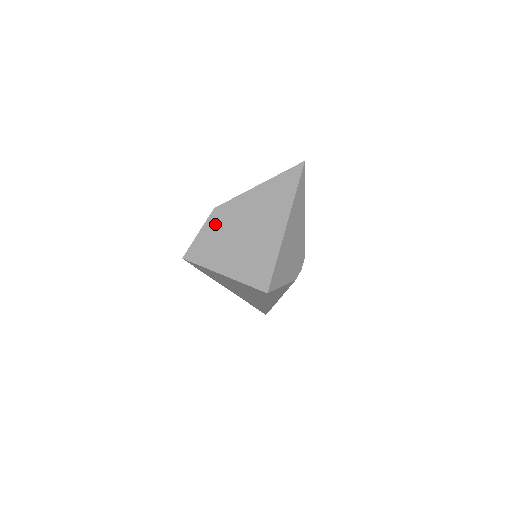
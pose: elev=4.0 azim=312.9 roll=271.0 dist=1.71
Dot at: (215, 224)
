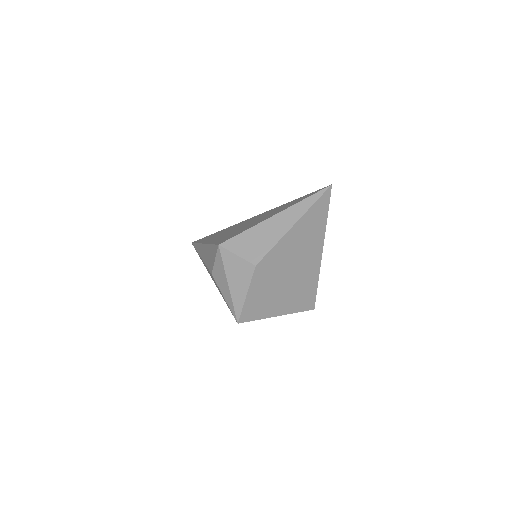
Dot at: (261, 280)
